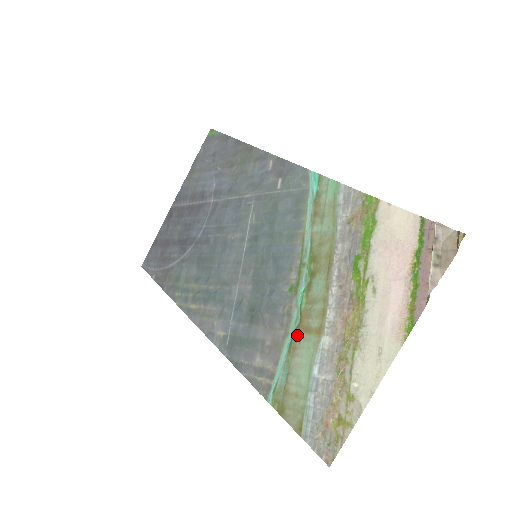
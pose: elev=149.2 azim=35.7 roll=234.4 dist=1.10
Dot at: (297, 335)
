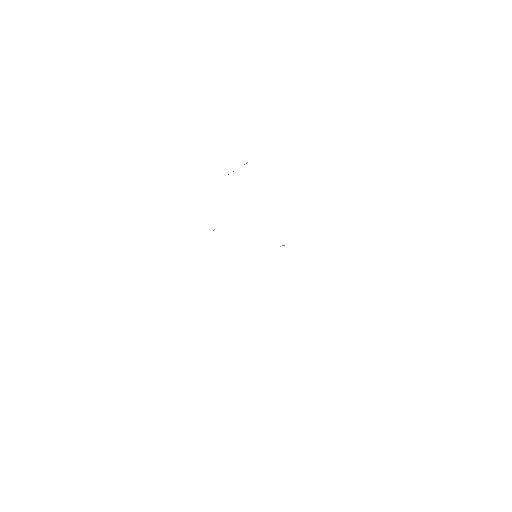
Dot at: occluded
